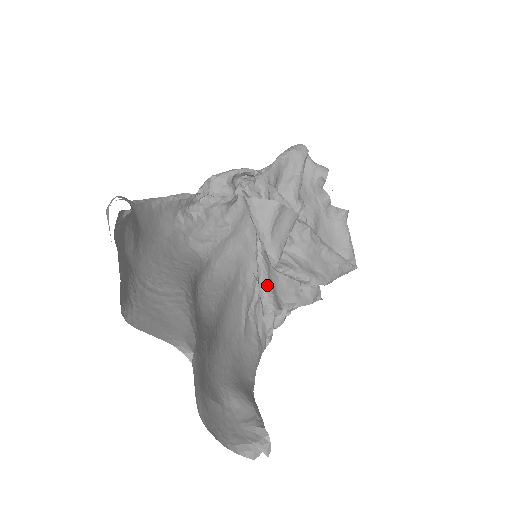
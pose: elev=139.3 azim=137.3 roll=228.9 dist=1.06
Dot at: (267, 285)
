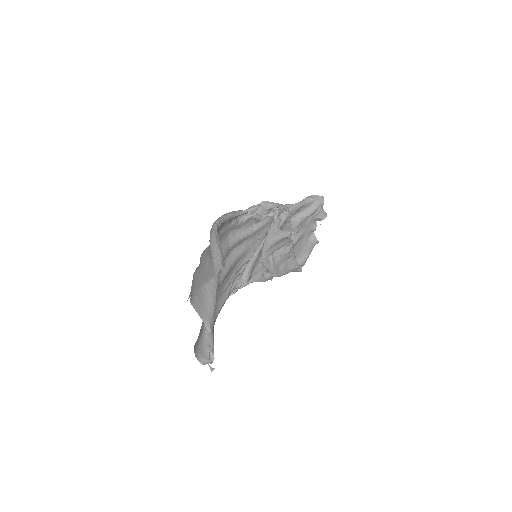
Dot at: (251, 268)
